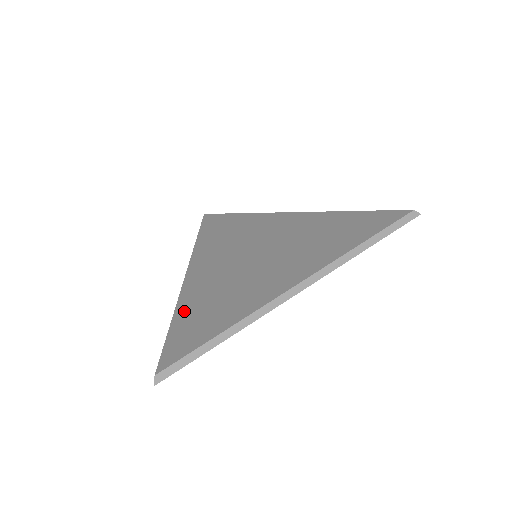
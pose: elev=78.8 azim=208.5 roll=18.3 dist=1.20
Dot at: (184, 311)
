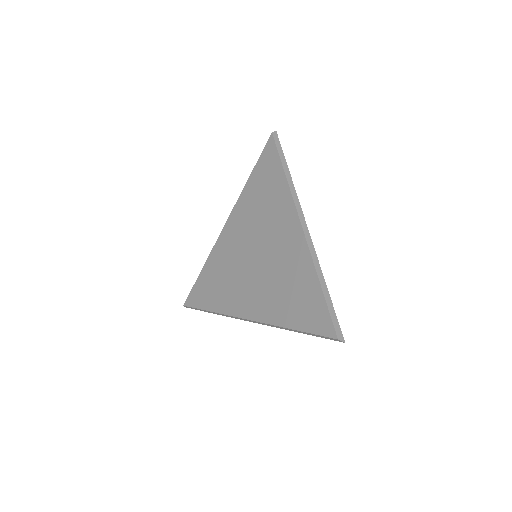
Dot at: (208, 268)
